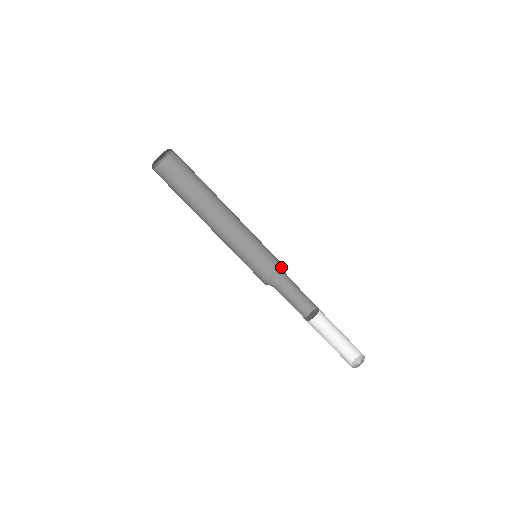
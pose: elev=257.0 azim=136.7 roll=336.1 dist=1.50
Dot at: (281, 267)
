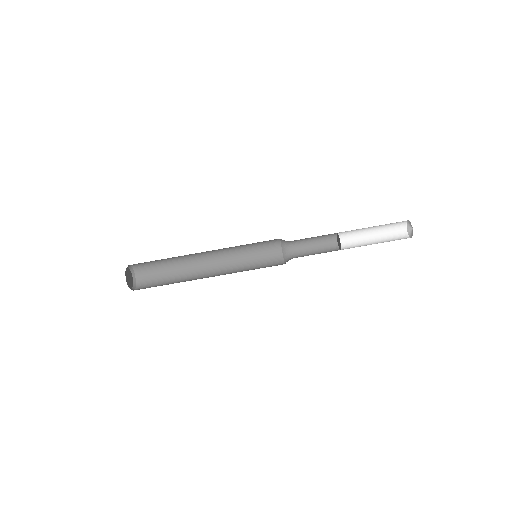
Dot at: (282, 251)
